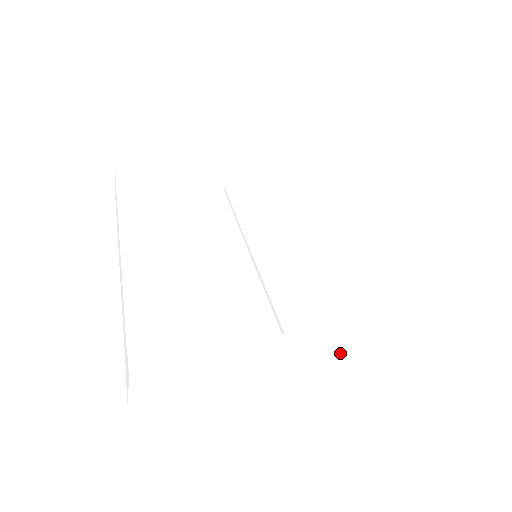
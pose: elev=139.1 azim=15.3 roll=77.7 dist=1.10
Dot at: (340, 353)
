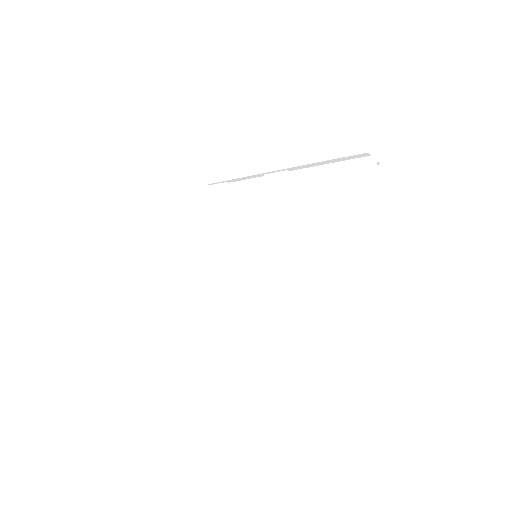
Dot at: (238, 363)
